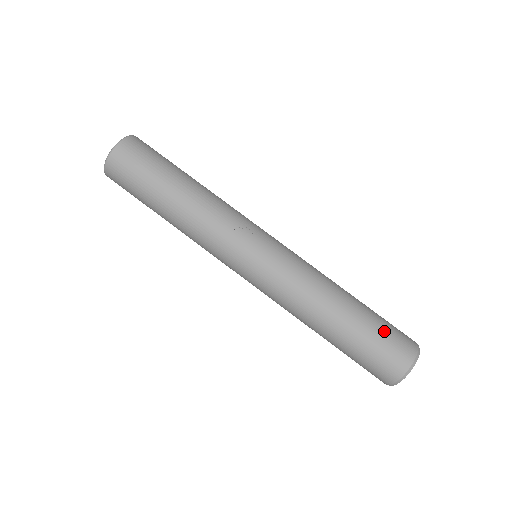
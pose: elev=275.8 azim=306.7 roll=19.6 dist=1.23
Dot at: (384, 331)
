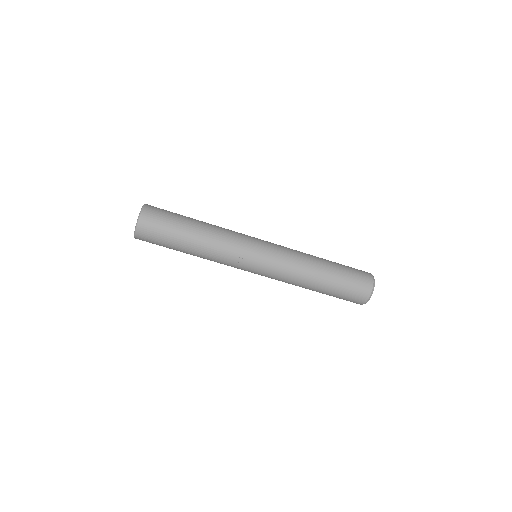
Dot at: (347, 290)
